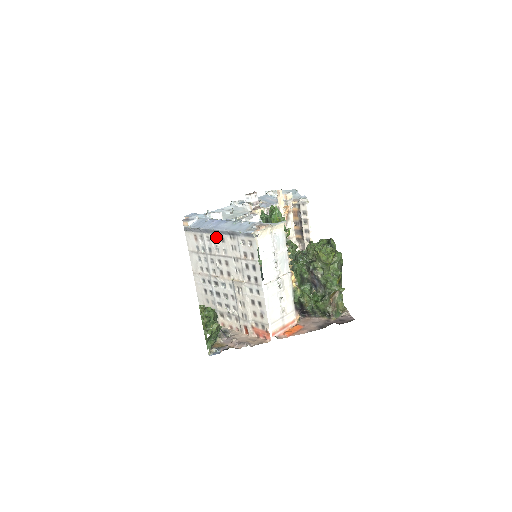
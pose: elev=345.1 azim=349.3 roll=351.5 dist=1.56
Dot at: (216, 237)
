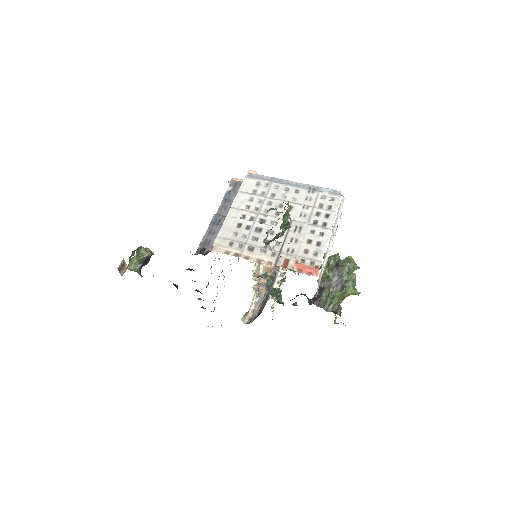
Dot at: (289, 188)
